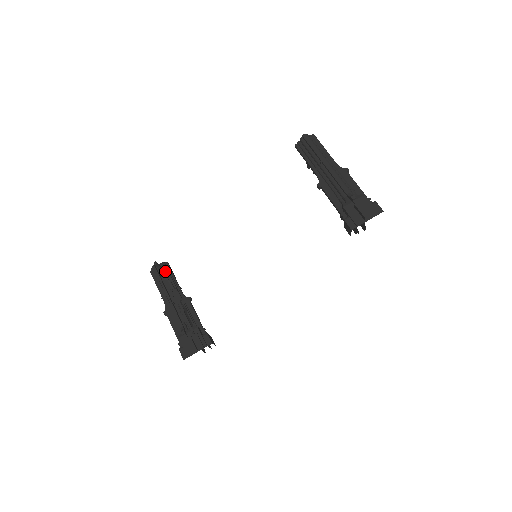
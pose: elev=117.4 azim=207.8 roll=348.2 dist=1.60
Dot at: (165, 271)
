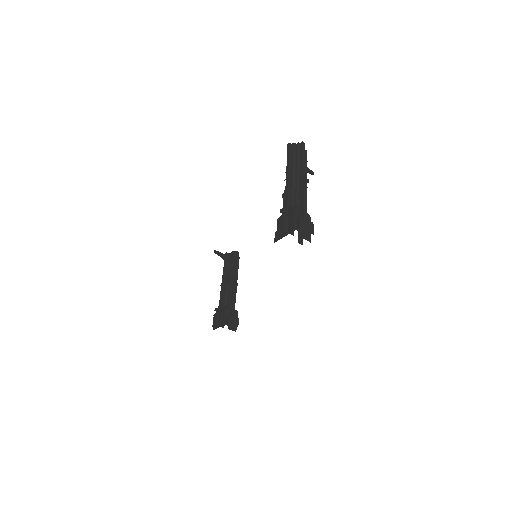
Dot at: (230, 258)
